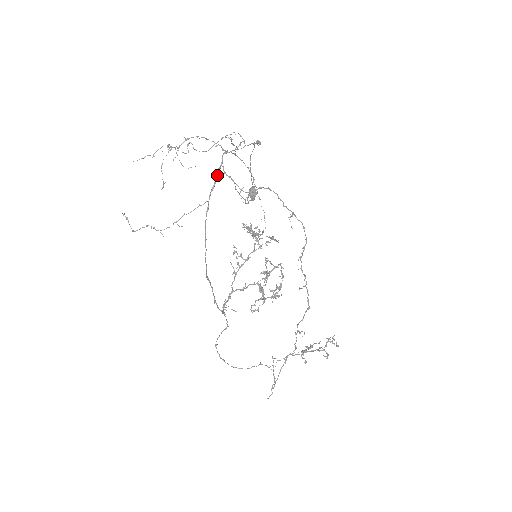
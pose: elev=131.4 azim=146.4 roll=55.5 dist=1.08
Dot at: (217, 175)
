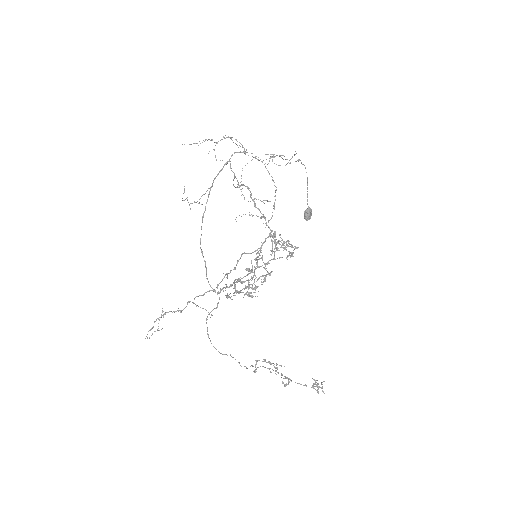
Dot at: (223, 167)
